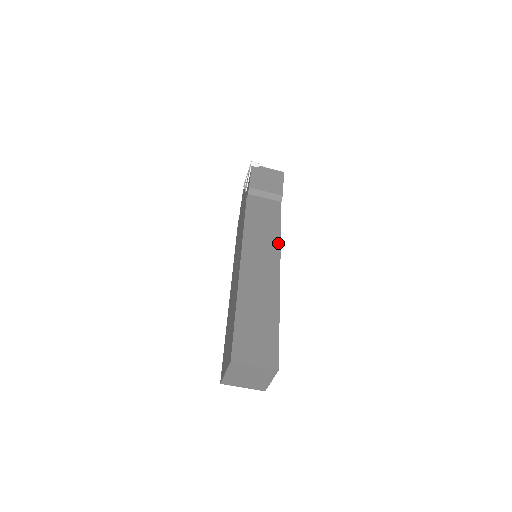
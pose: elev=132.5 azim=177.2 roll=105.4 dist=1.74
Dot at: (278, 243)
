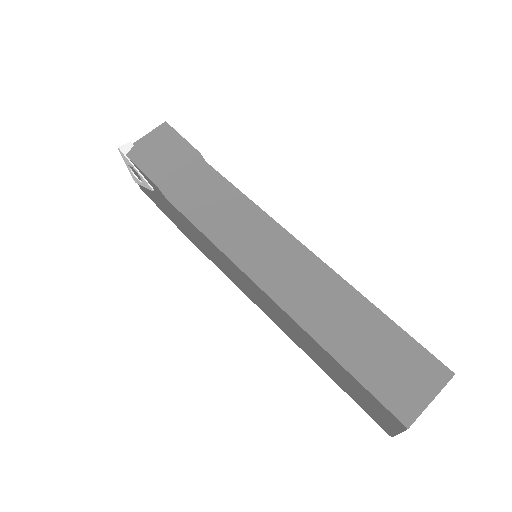
Dot at: (267, 219)
